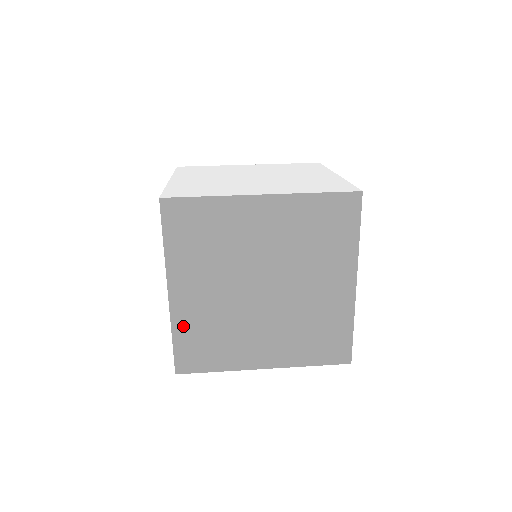
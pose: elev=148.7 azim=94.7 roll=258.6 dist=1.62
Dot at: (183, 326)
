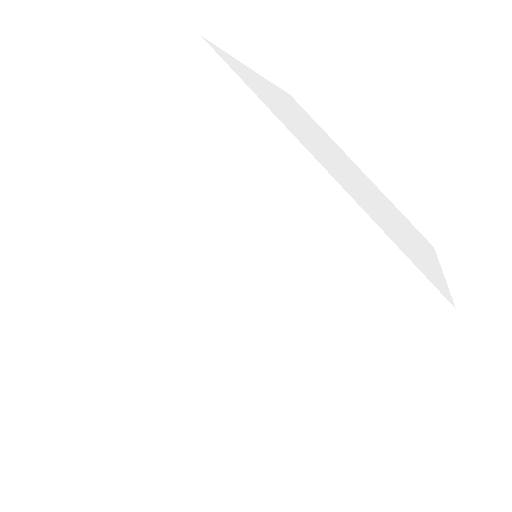
Dot at: occluded
